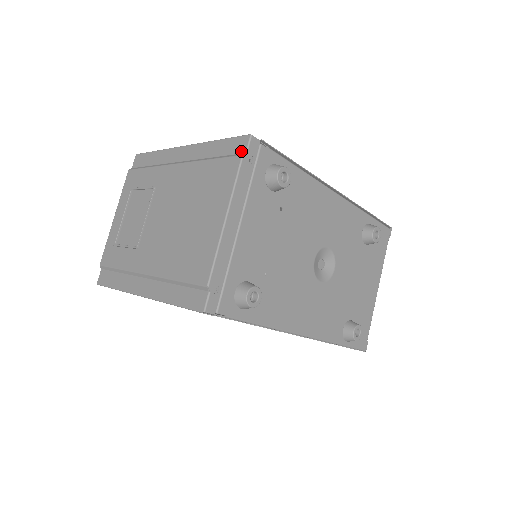
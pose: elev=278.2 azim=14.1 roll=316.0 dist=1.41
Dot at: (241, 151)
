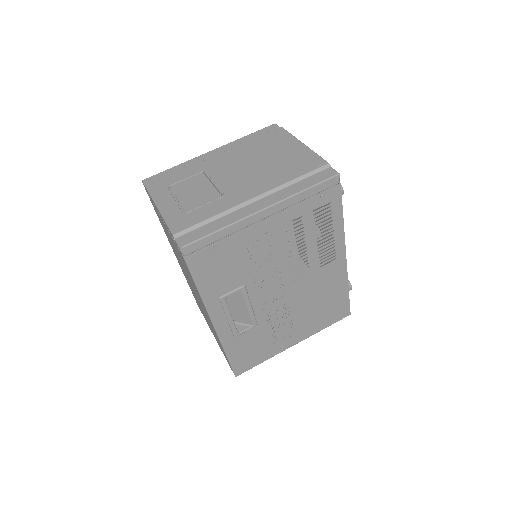
Dot at: (276, 129)
